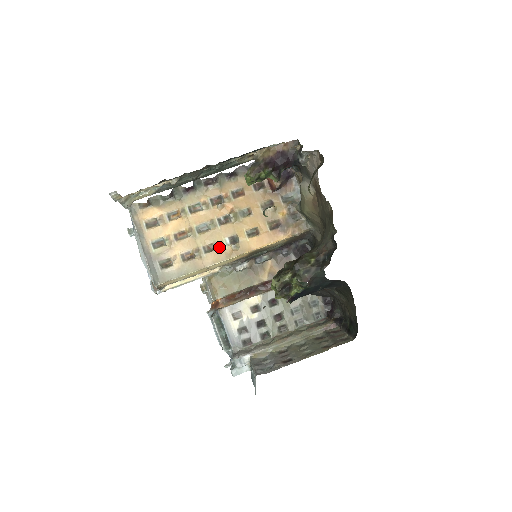
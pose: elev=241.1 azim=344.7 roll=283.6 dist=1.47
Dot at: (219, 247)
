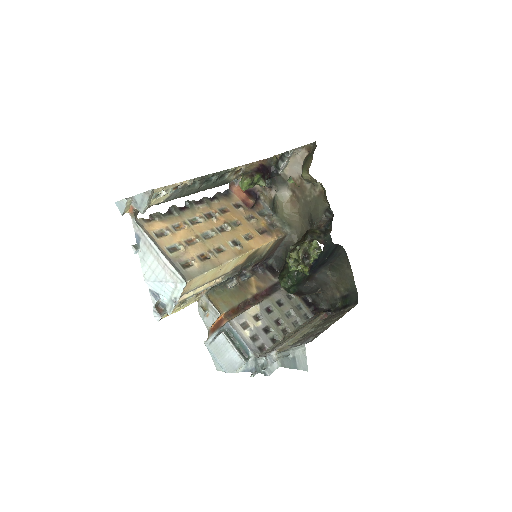
Dot at: (227, 248)
